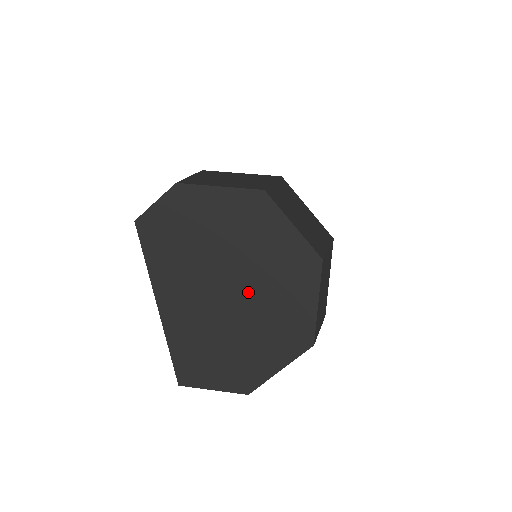
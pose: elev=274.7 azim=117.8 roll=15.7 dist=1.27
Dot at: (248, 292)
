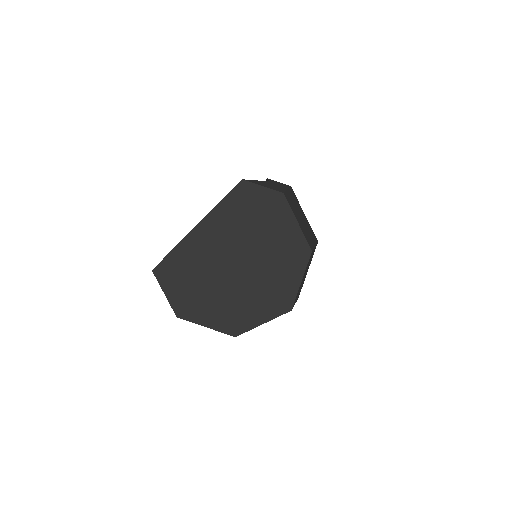
Dot at: (243, 278)
